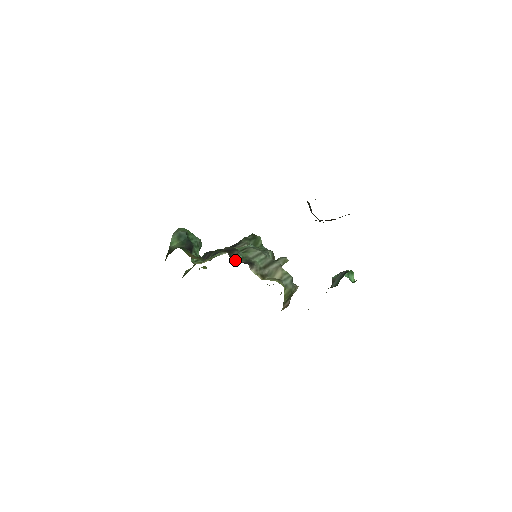
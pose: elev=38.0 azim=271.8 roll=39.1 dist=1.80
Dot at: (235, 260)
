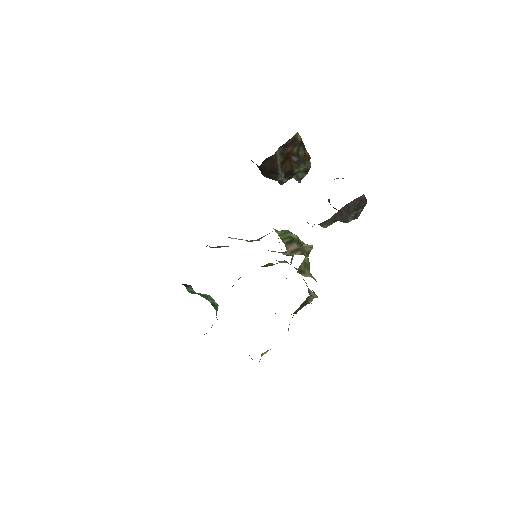
Dot at: (216, 247)
